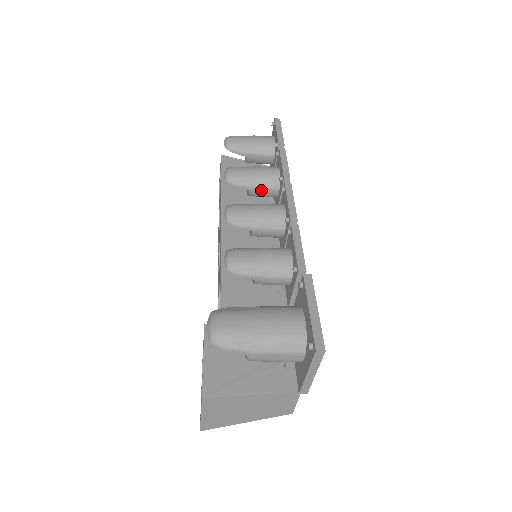
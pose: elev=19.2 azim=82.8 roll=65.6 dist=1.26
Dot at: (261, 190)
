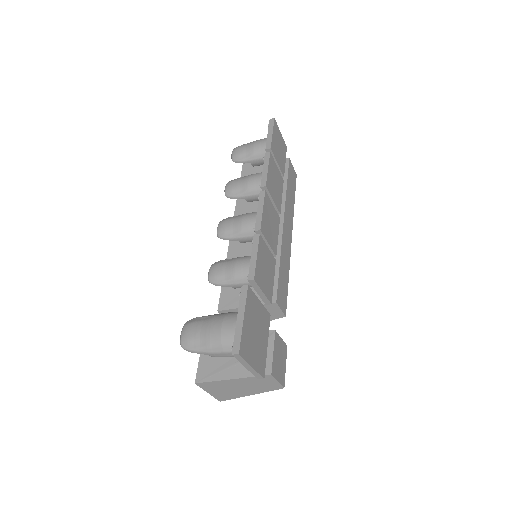
Dot at: (254, 197)
